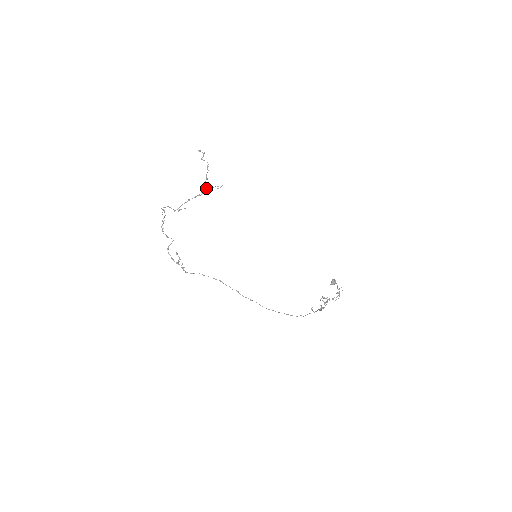
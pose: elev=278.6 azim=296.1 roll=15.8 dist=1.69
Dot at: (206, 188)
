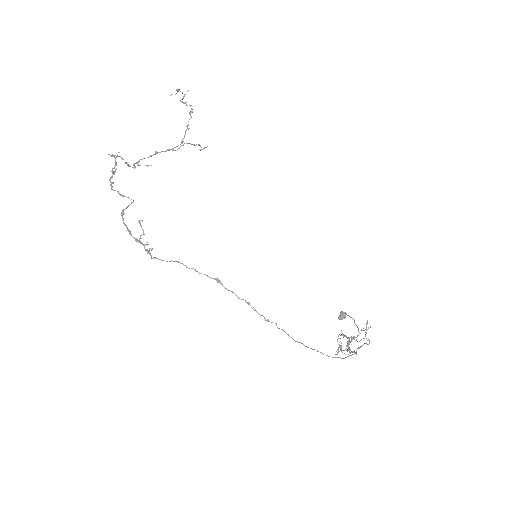
Dot at: occluded
